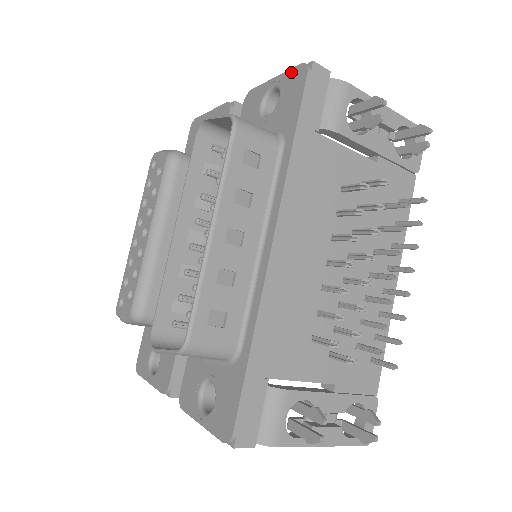
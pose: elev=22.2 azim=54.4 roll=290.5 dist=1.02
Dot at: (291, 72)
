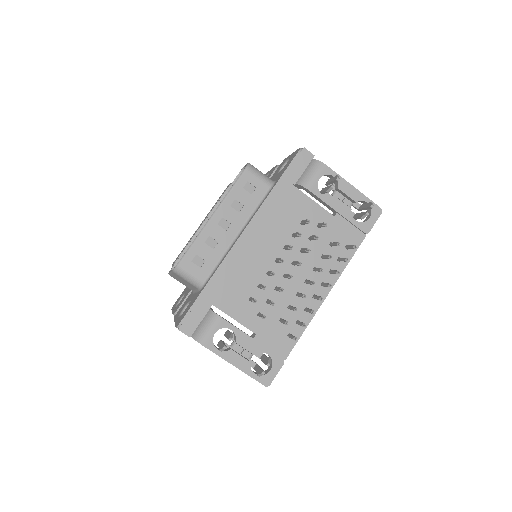
Dot at: (296, 151)
